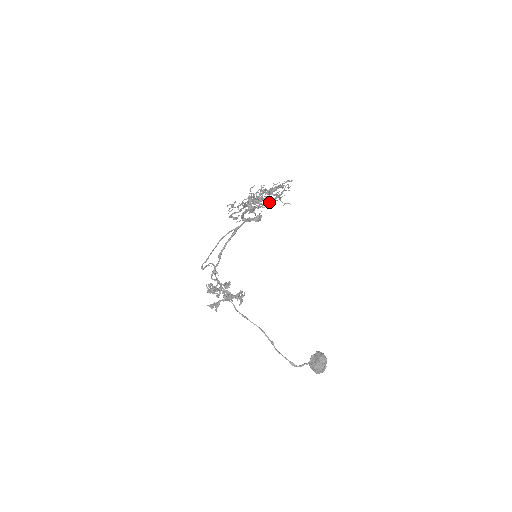
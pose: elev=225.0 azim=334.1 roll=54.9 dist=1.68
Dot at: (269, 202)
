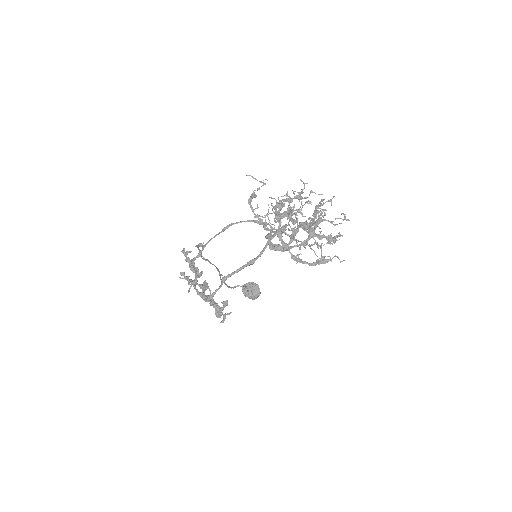
Dot at: occluded
